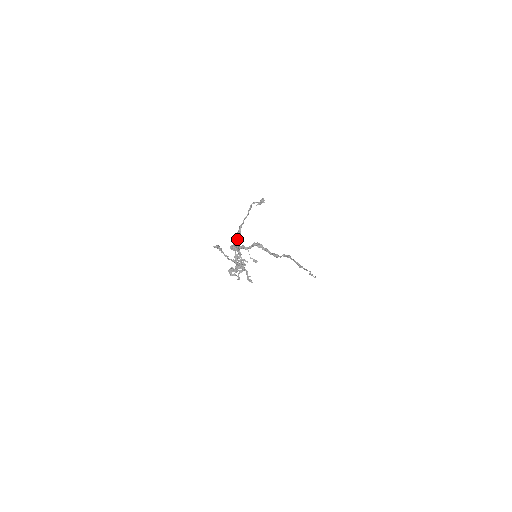
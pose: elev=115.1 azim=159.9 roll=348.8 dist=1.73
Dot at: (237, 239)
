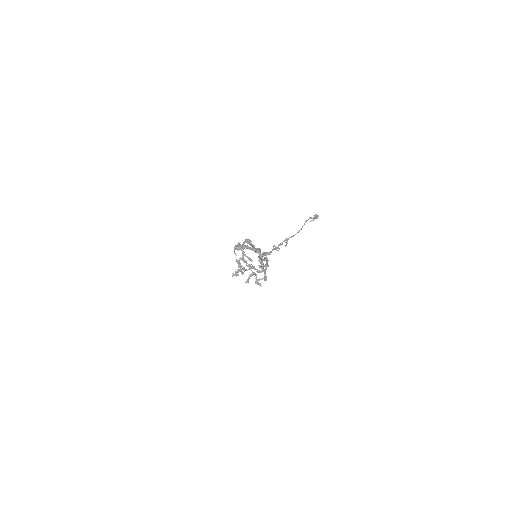
Dot at: (274, 249)
